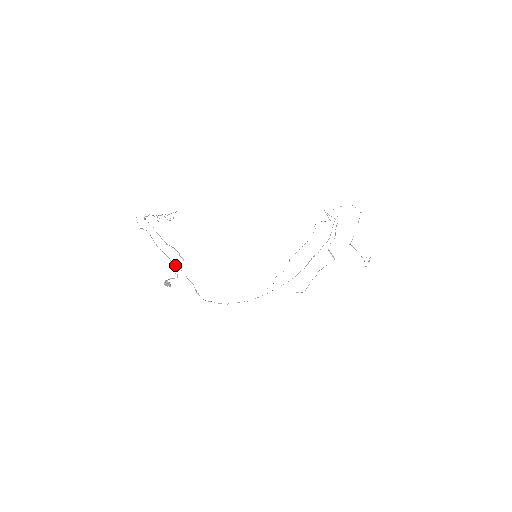
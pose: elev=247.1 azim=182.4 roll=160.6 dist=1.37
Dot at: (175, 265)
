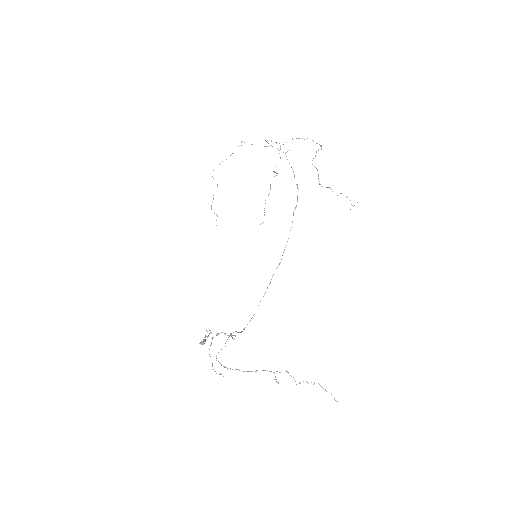
Dot at: occluded
